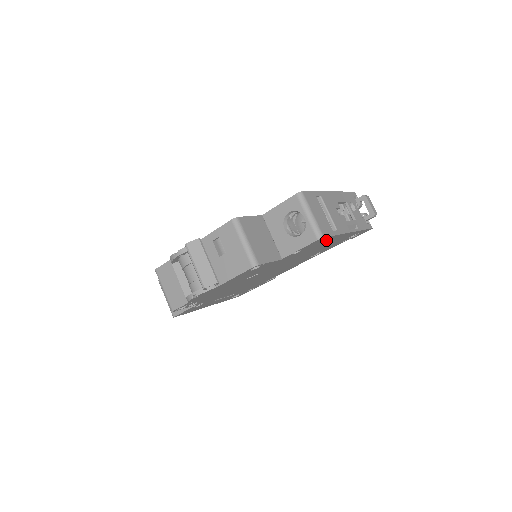
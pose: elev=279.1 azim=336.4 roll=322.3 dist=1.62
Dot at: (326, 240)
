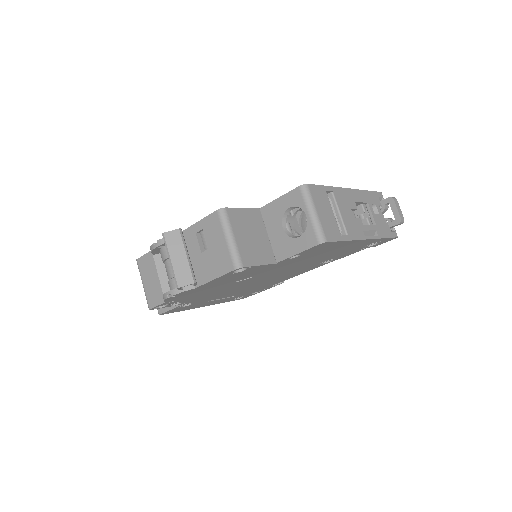
Dot at: (333, 246)
